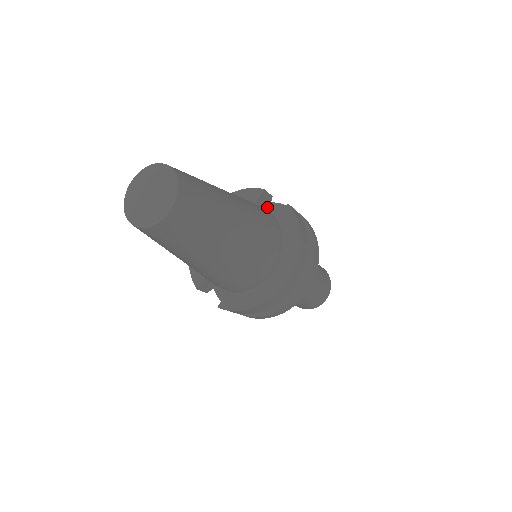
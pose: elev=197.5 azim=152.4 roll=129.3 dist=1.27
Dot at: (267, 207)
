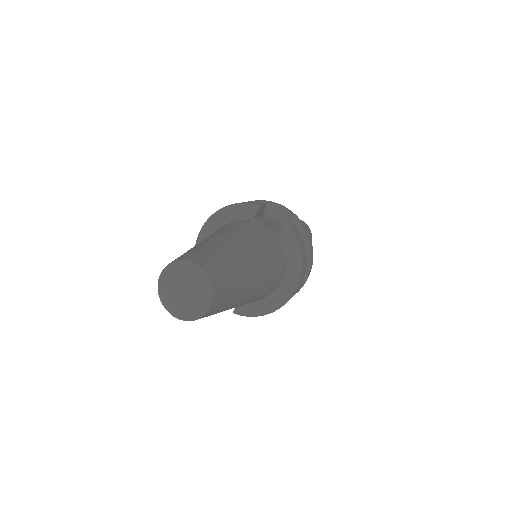
Dot at: (262, 213)
